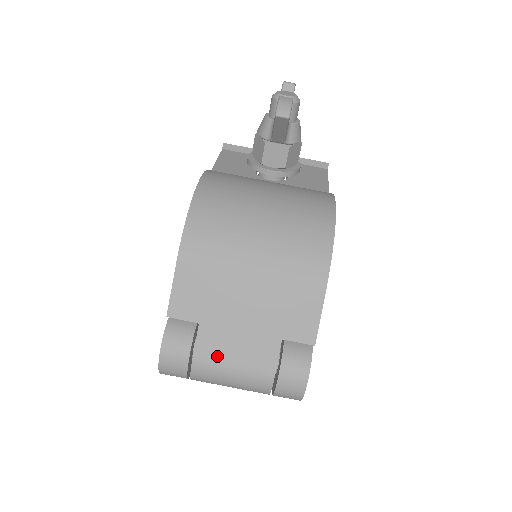
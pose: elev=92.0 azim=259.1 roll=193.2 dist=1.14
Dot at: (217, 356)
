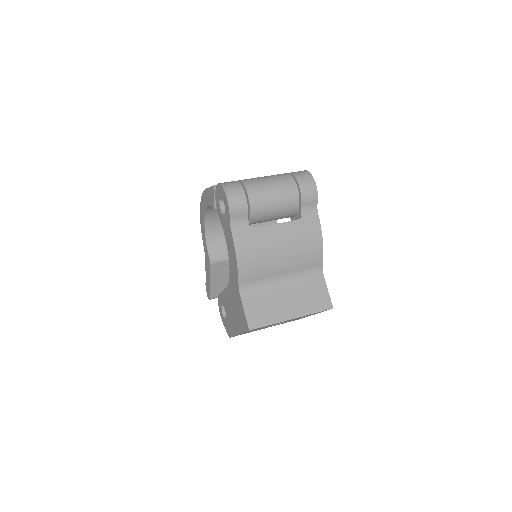
Dot at: occluded
